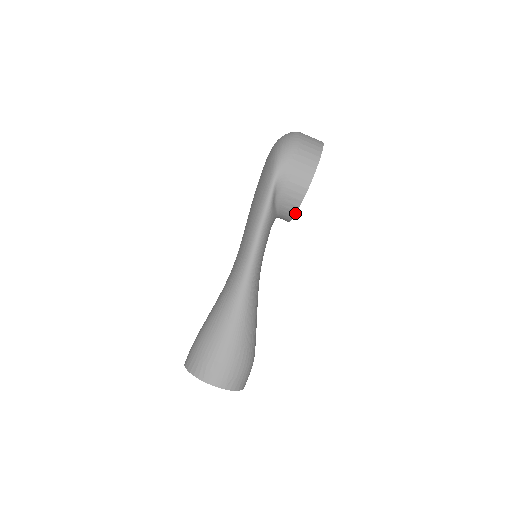
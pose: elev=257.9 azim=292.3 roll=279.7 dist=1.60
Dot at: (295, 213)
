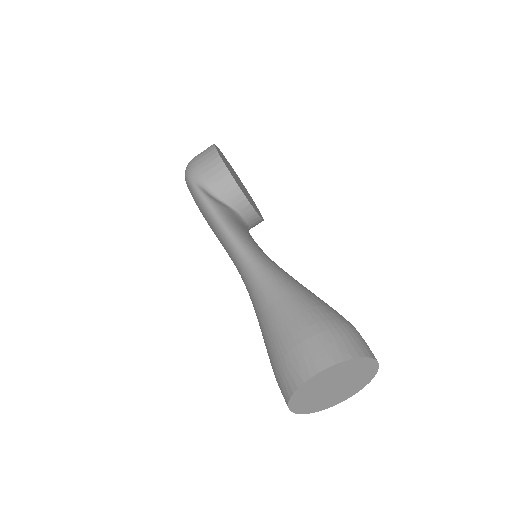
Dot at: (239, 189)
